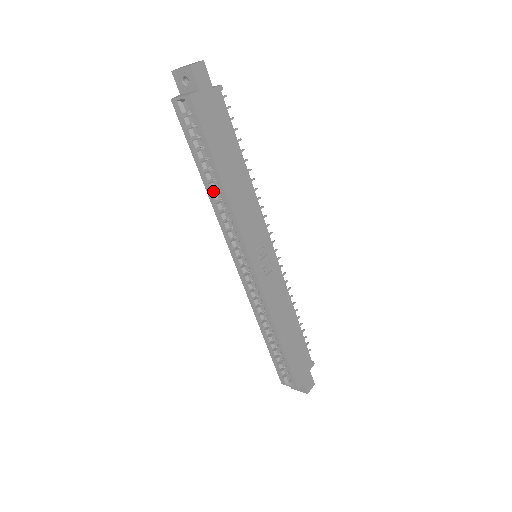
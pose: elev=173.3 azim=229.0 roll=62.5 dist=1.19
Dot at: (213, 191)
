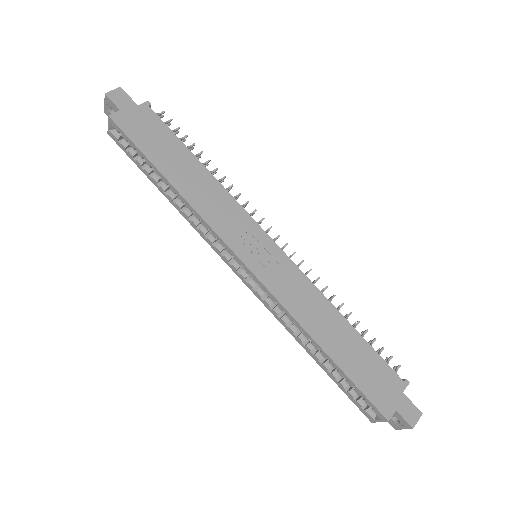
Dot at: (177, 201)
